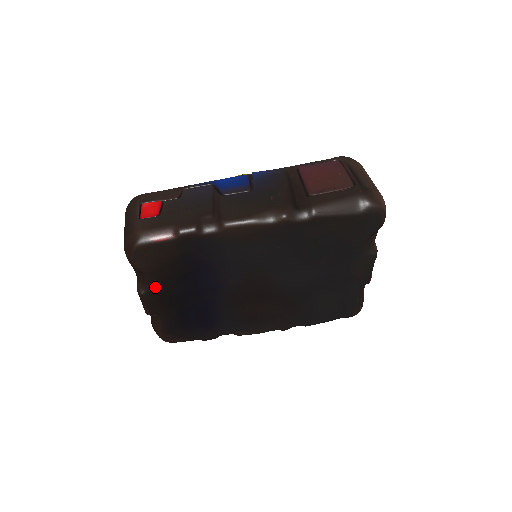
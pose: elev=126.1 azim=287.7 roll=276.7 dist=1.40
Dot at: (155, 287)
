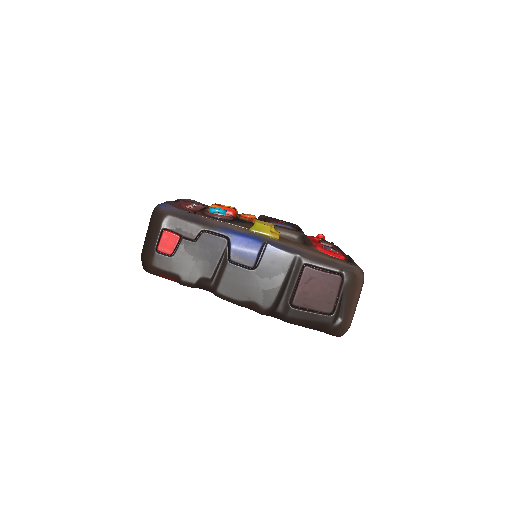
Dot at: occluded
